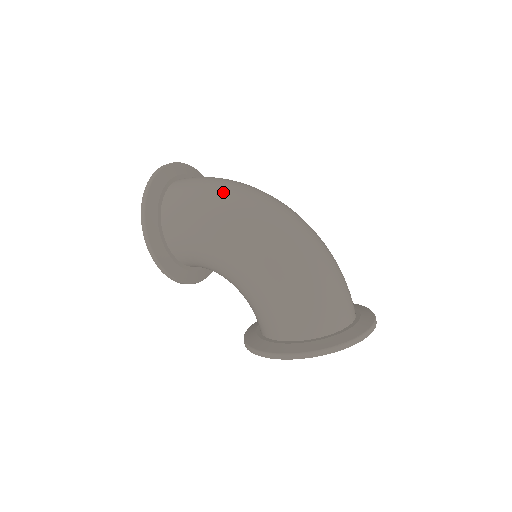
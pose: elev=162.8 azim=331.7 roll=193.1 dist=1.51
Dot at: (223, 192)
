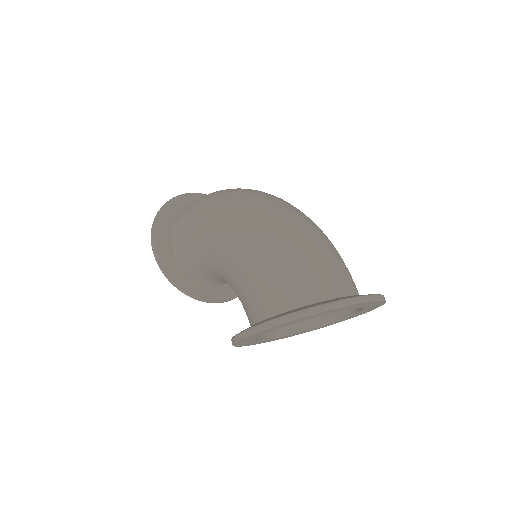
Dot at: (215, 194)
